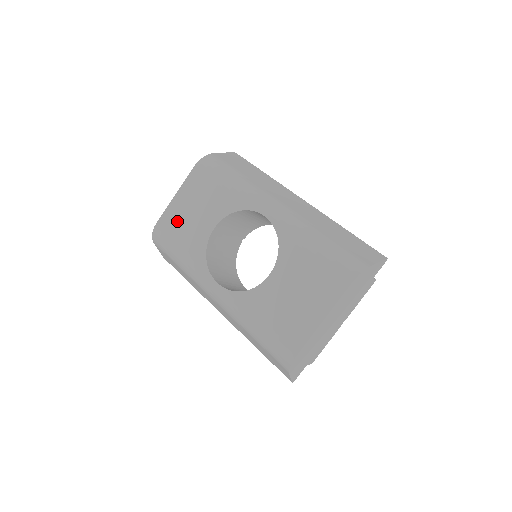
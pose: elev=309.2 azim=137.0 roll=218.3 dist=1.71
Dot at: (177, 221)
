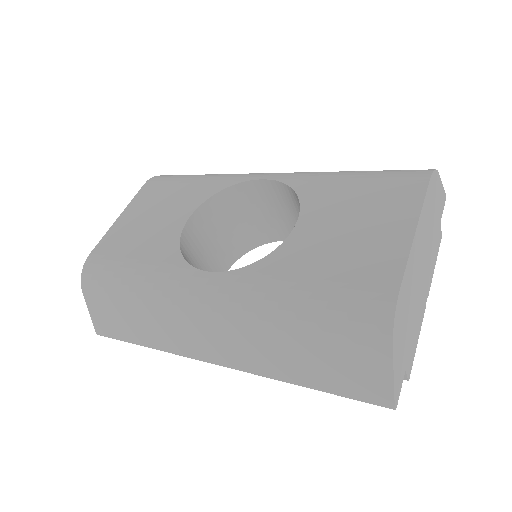
Dot at: (125, 238)
